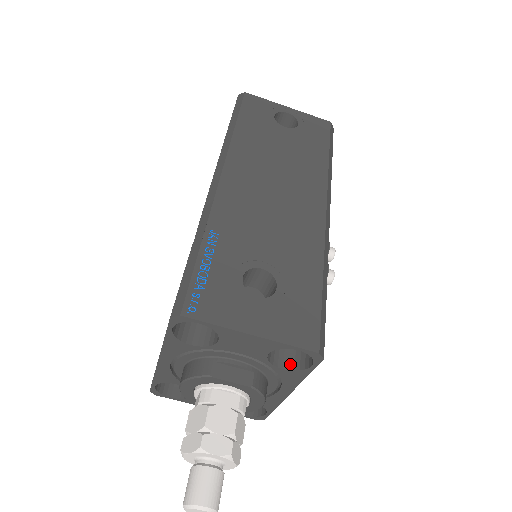
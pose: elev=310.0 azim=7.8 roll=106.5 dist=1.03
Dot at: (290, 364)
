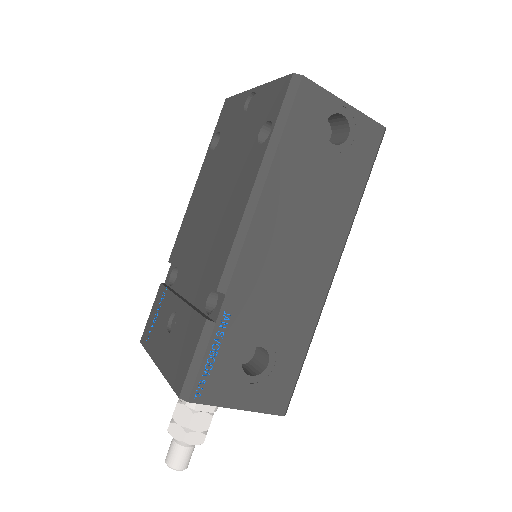
Dot at: occluded
